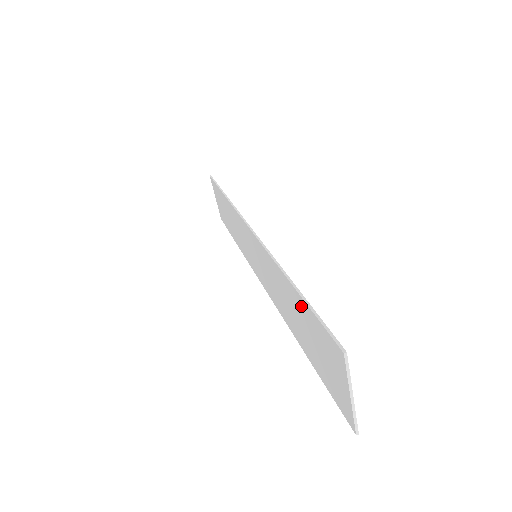
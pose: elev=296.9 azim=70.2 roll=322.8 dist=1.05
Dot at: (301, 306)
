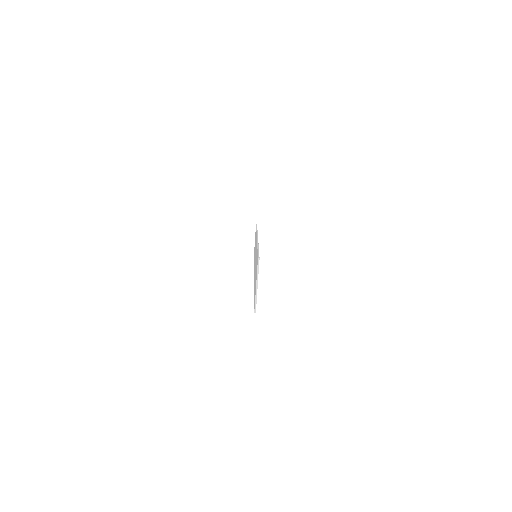
Dot at: occluded
